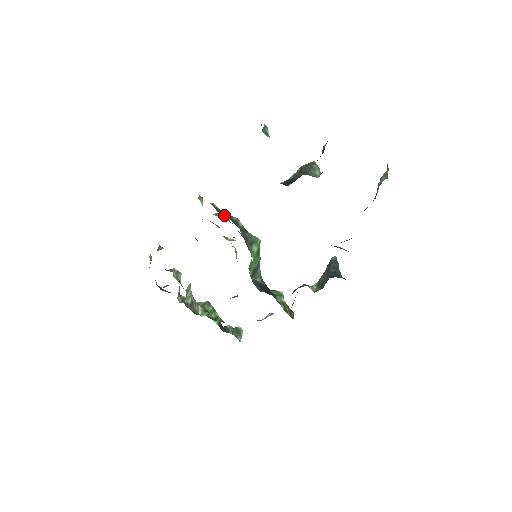
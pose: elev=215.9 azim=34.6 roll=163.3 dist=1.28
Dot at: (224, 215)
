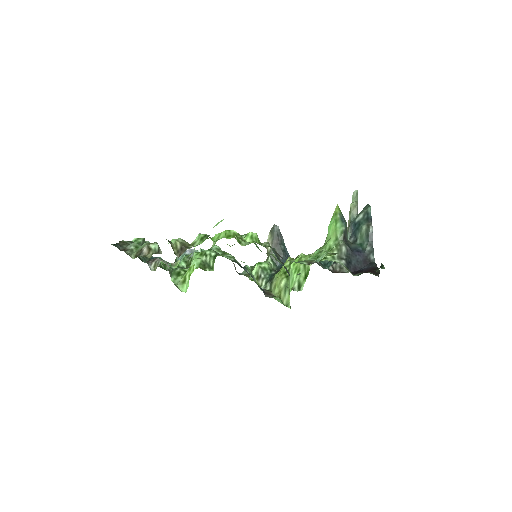
Dot at: (277, 257)
